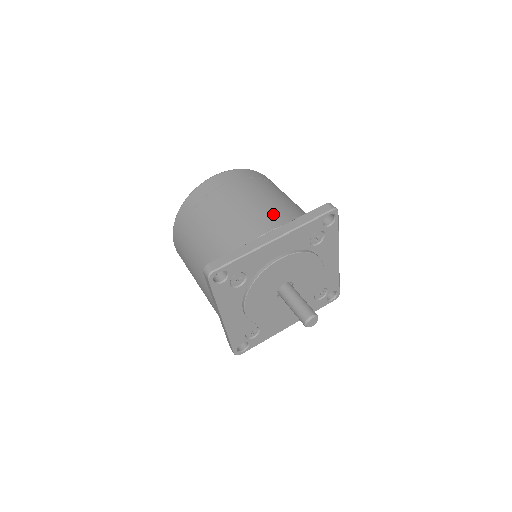
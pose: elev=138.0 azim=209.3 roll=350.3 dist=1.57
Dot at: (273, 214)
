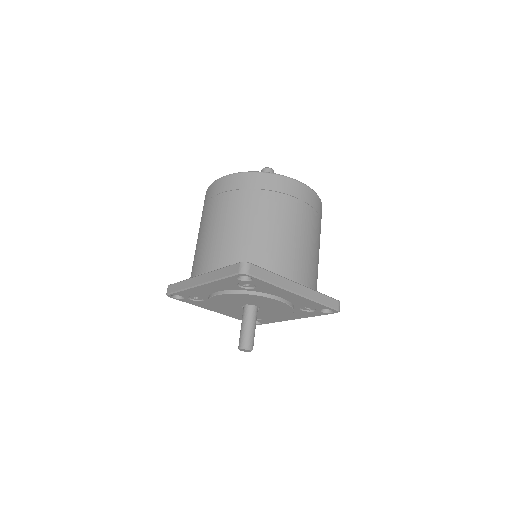
Dot at: (310, 269)
